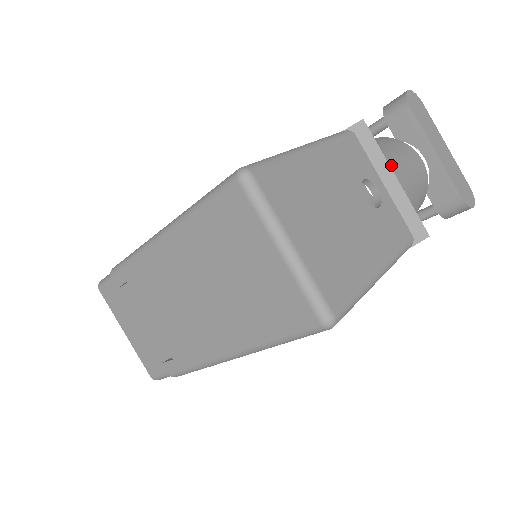
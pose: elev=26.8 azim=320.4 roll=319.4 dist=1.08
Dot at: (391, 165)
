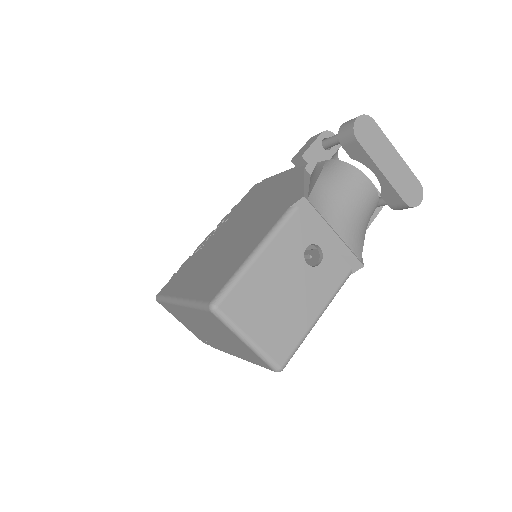
Dot at: (332, 220)
